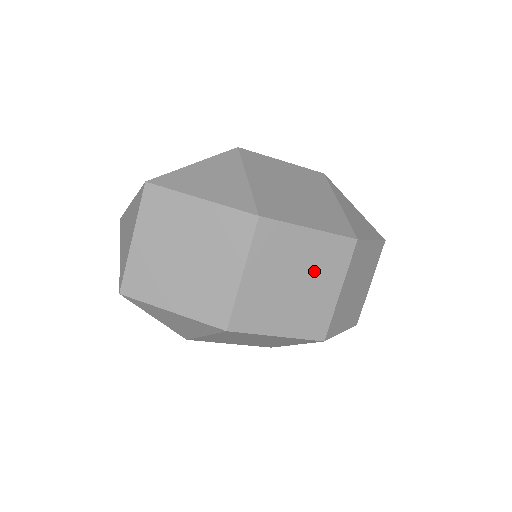
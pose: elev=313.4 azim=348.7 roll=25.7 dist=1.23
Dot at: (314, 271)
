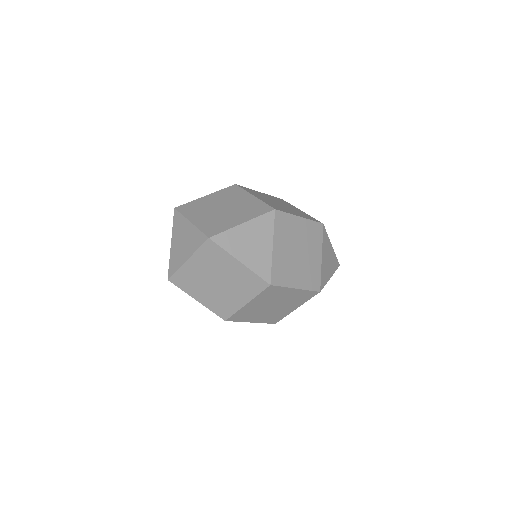
Dot at: (287, 302)
